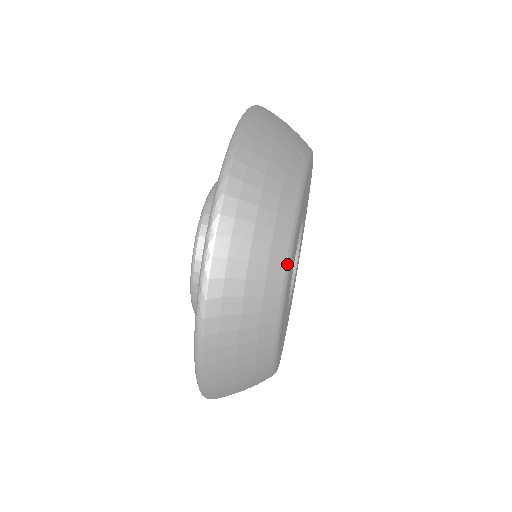
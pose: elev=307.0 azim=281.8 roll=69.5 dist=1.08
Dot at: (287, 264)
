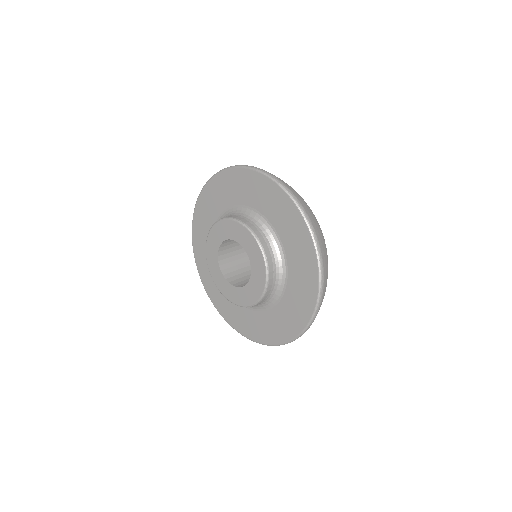
Dot at: occluded
